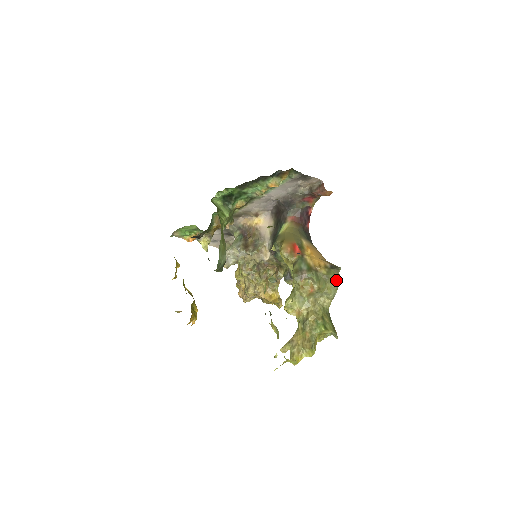
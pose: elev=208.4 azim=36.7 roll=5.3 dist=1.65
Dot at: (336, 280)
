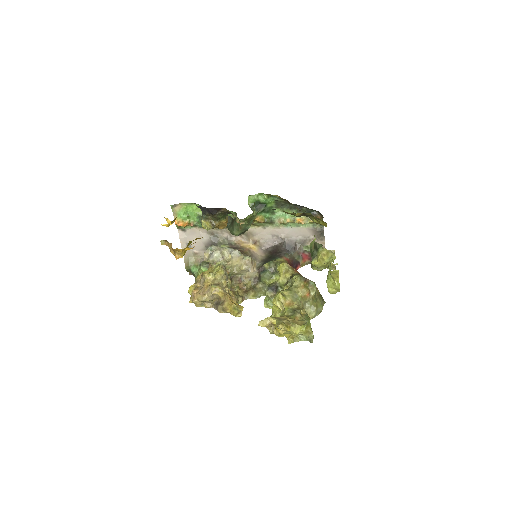
Dot at: (323, 305)
